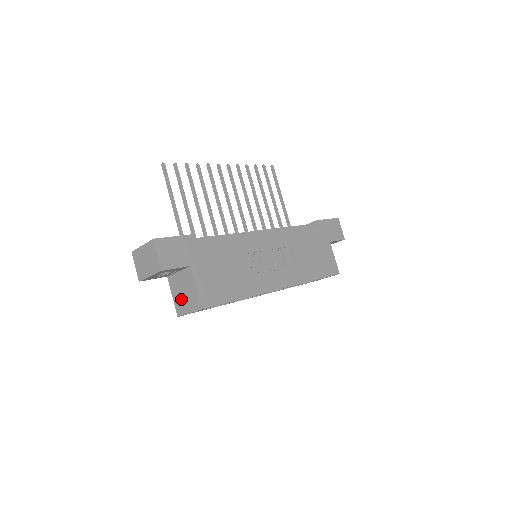
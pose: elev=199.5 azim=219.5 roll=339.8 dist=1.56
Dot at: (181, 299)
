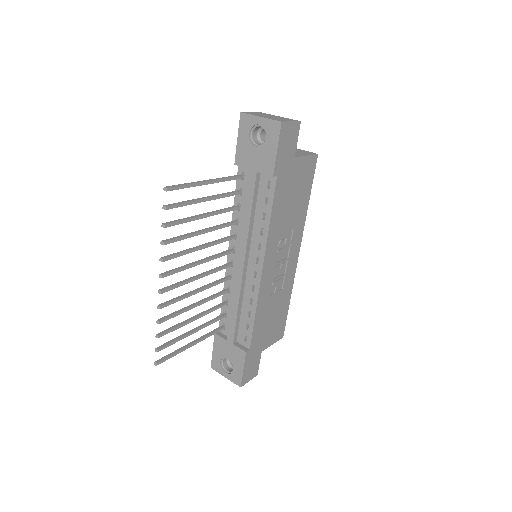
Dot at: occluded
